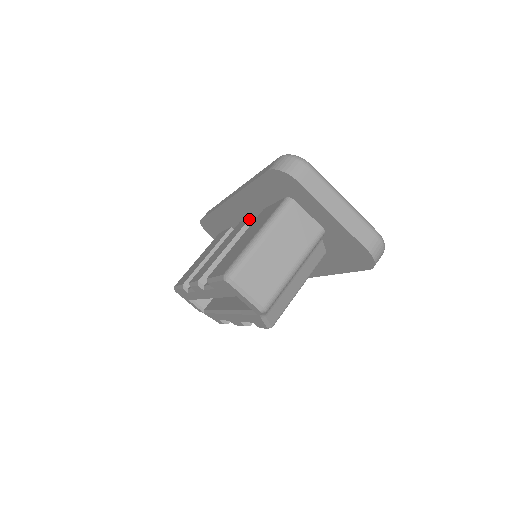
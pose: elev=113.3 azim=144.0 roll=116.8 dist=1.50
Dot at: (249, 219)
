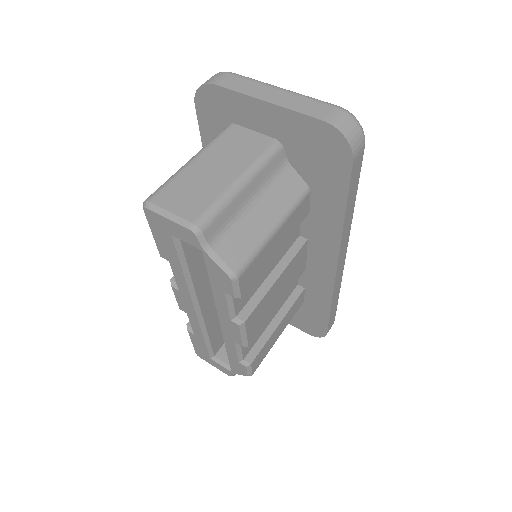
Dot at: occluded
